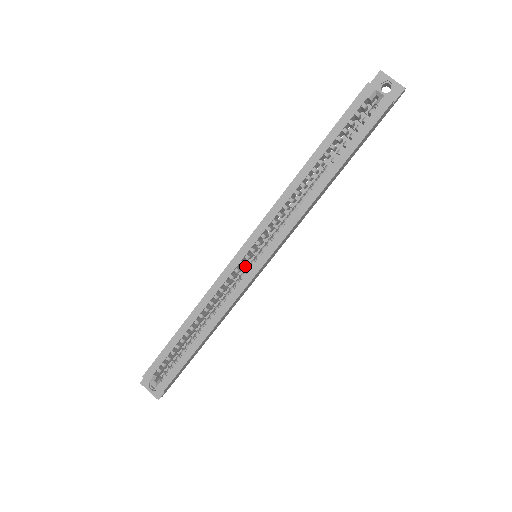
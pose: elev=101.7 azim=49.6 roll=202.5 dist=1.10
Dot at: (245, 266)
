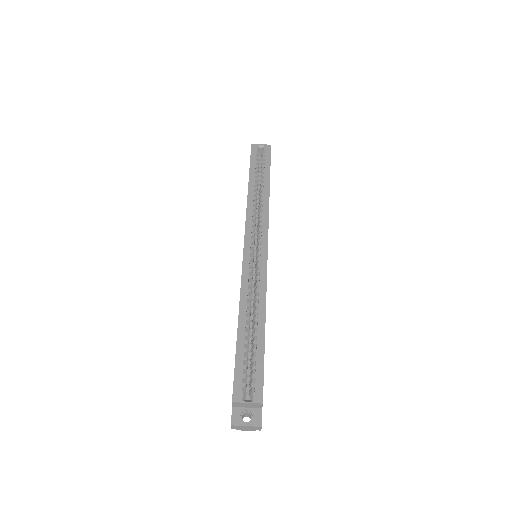
Dot at: occluded
